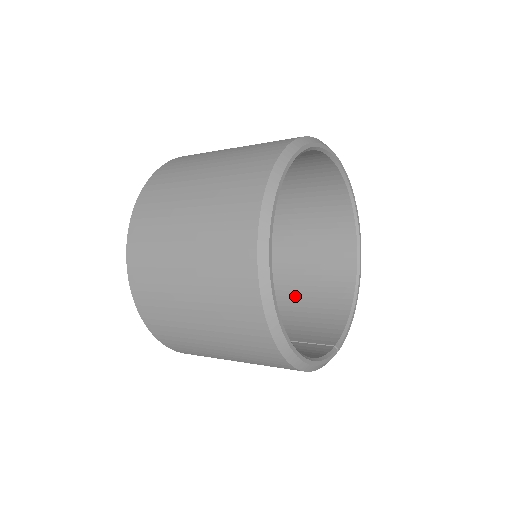
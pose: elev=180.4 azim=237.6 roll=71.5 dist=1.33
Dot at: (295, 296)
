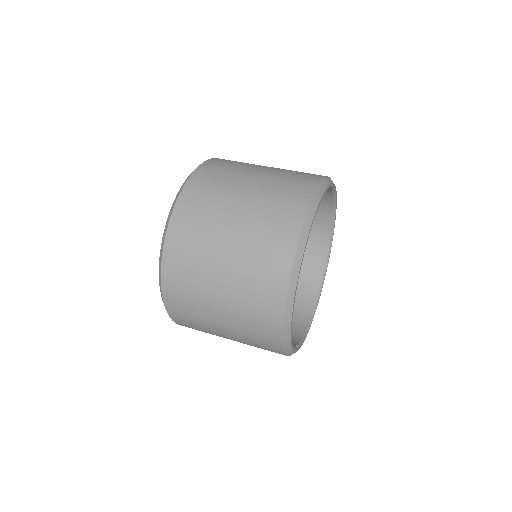
Dot at: occluded
